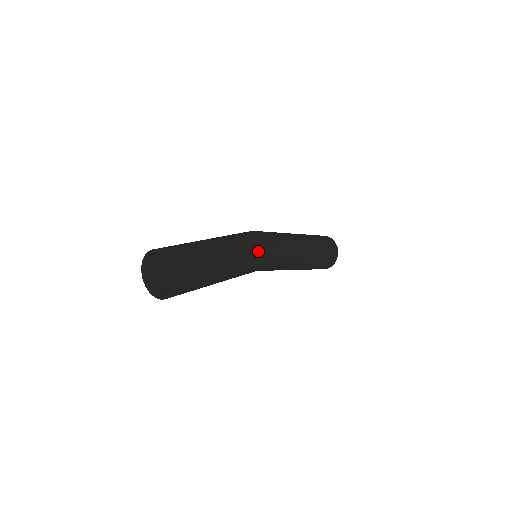
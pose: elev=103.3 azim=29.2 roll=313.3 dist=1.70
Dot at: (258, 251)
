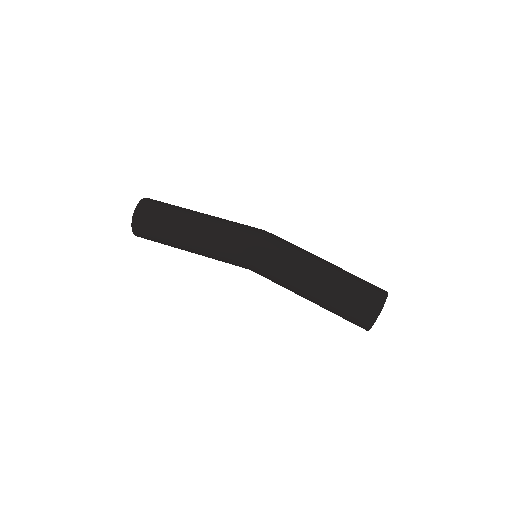
Dot at: (233, 254)
